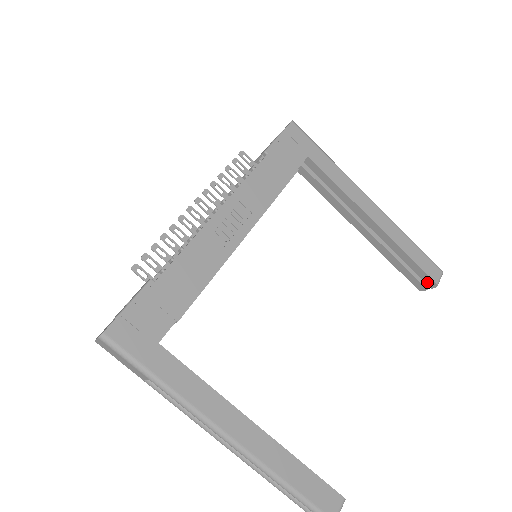
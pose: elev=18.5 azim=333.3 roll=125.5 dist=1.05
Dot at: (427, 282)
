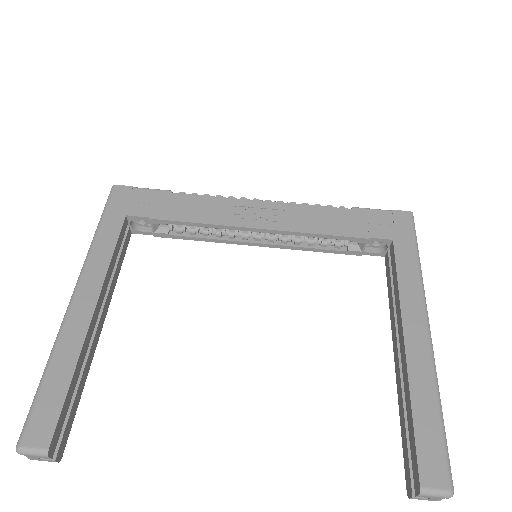
Dot at: (415, 478)
